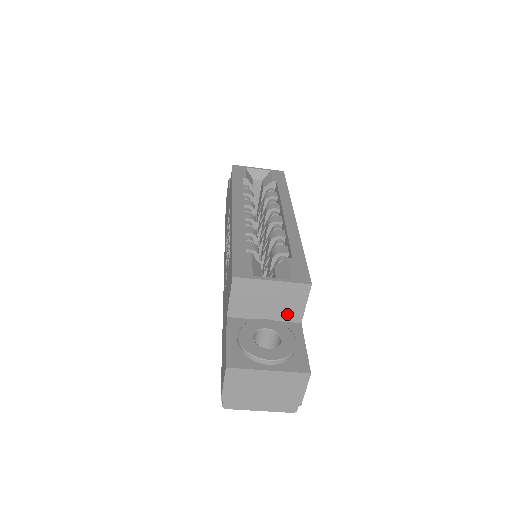
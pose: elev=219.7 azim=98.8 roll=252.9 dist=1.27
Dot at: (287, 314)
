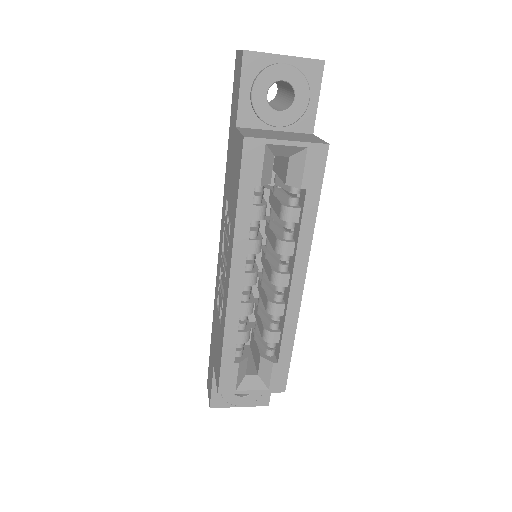
Dot at: occluded
